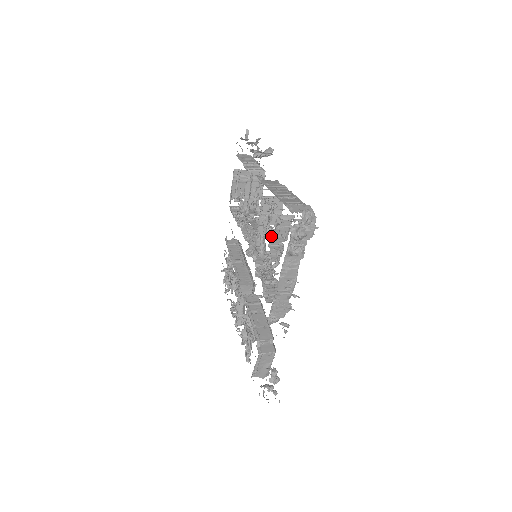
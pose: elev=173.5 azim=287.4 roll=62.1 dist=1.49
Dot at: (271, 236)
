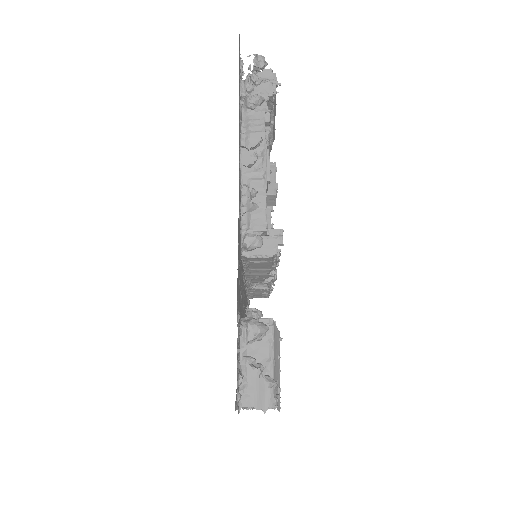
Dot at: occluded
